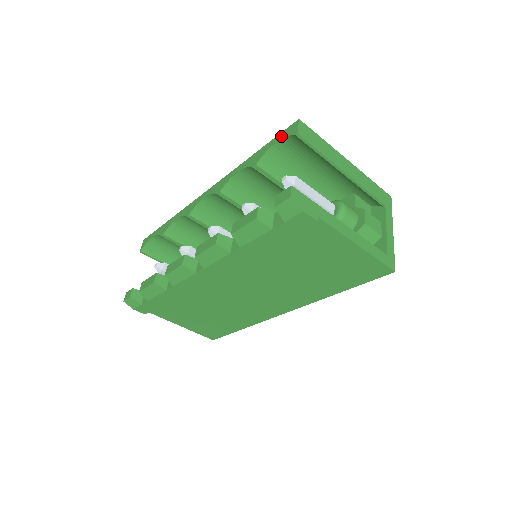
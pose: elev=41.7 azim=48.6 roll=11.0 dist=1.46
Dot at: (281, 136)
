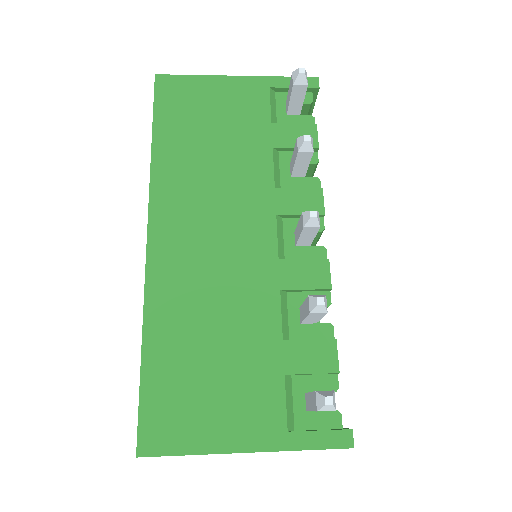
Dot at: (139, 419)
